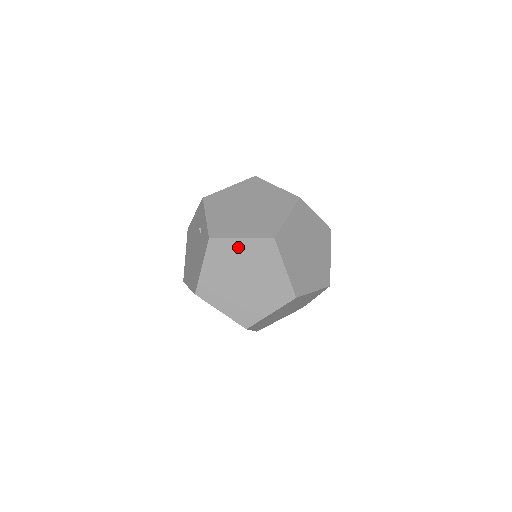
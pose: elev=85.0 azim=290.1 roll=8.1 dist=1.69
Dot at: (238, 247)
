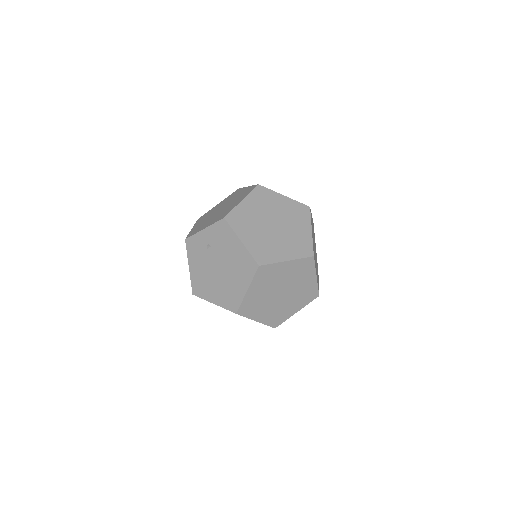
Dot at: (246, 207)
